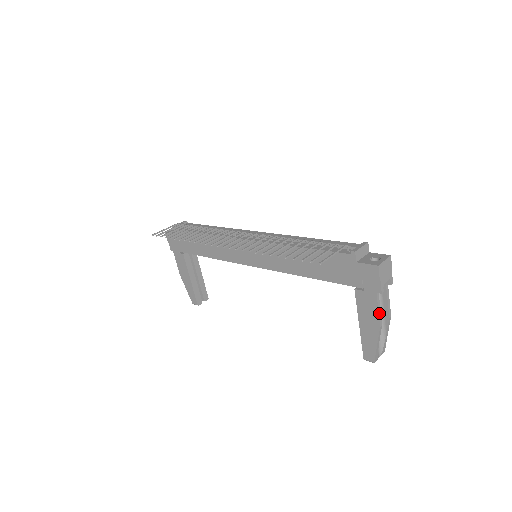
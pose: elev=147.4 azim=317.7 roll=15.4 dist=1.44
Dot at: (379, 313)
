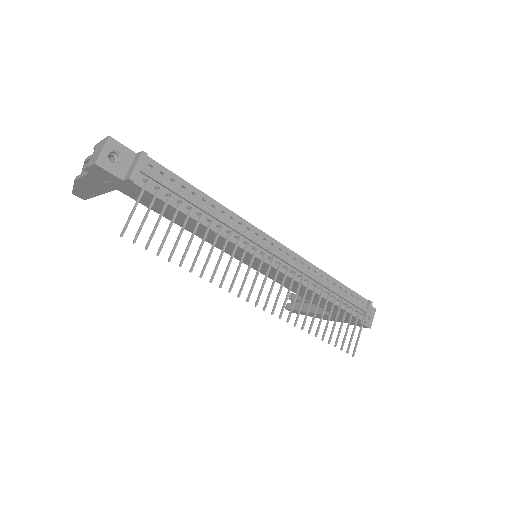
Dot at: (333, 320)
